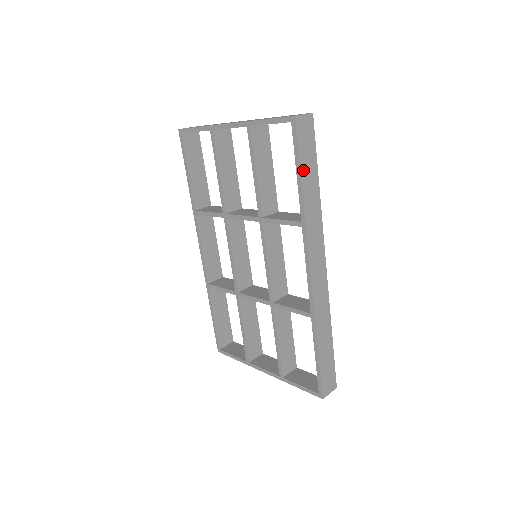
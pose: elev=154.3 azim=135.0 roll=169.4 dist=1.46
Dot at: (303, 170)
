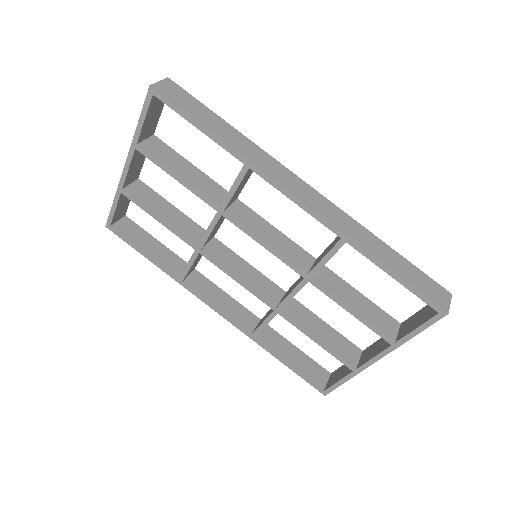
Dot at: (201, 121)
